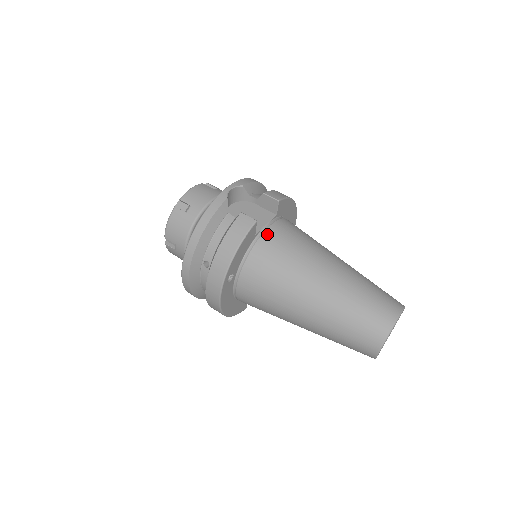
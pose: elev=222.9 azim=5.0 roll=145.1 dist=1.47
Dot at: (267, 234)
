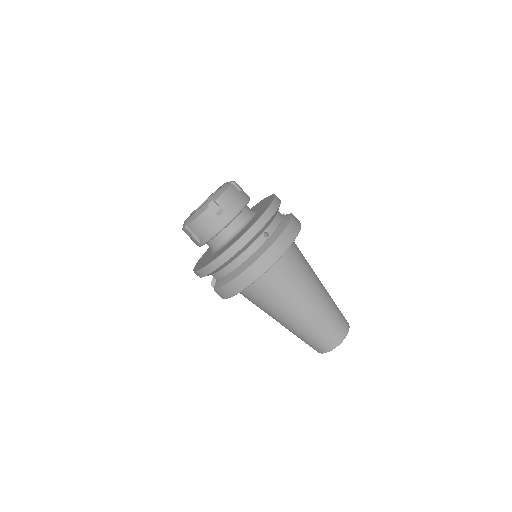
Dot at: occluded
